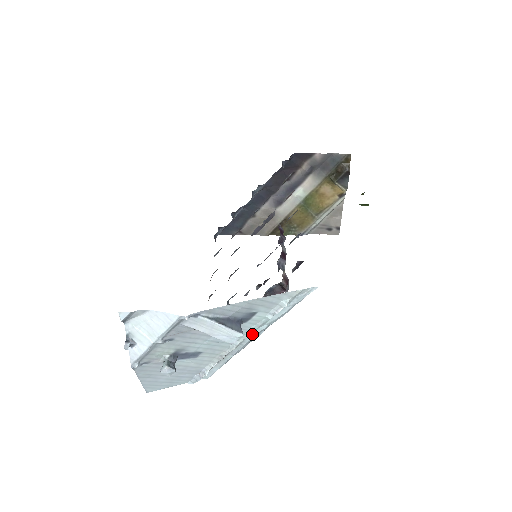
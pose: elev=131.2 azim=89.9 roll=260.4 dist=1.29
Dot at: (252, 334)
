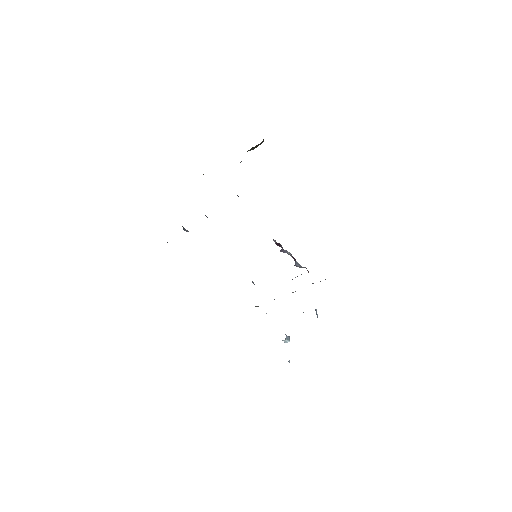
Dot at: occluded
